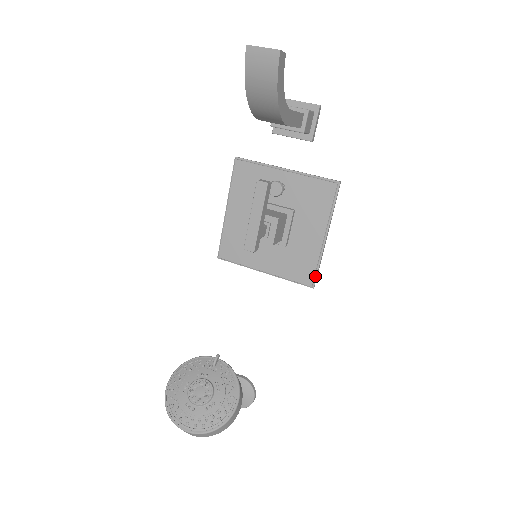
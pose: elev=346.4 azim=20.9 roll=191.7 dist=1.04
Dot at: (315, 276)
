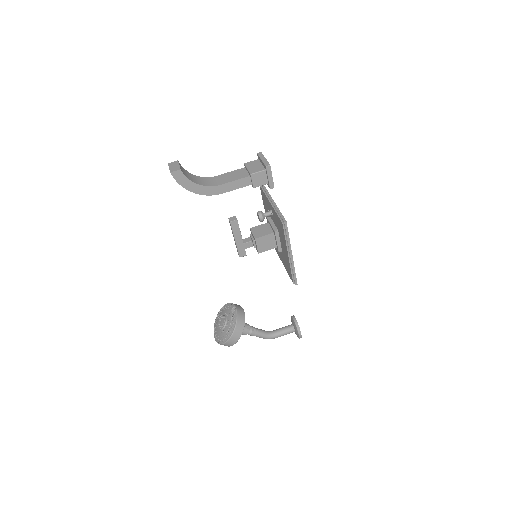
Dot at: (293, 278)
